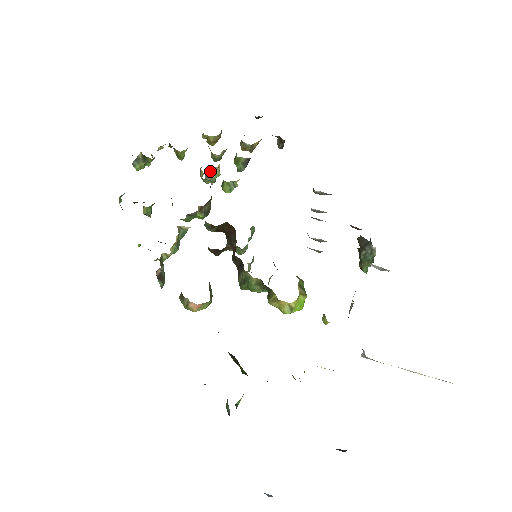
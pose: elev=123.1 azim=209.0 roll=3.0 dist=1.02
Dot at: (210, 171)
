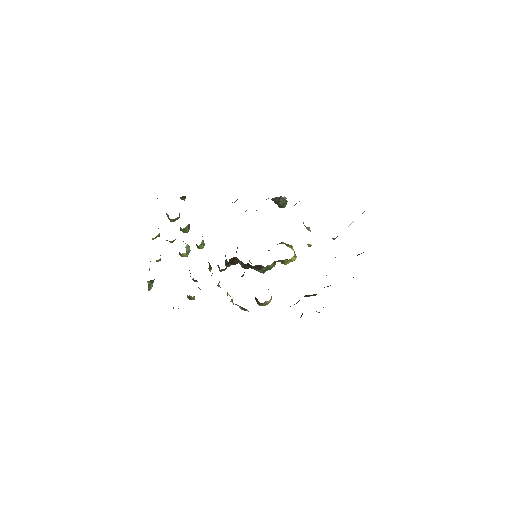
Dot at: occluded
